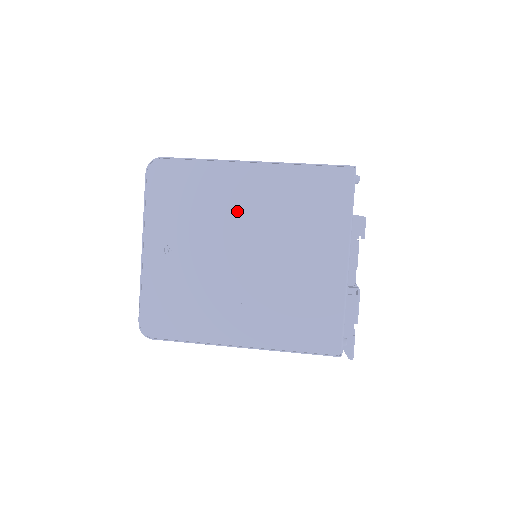
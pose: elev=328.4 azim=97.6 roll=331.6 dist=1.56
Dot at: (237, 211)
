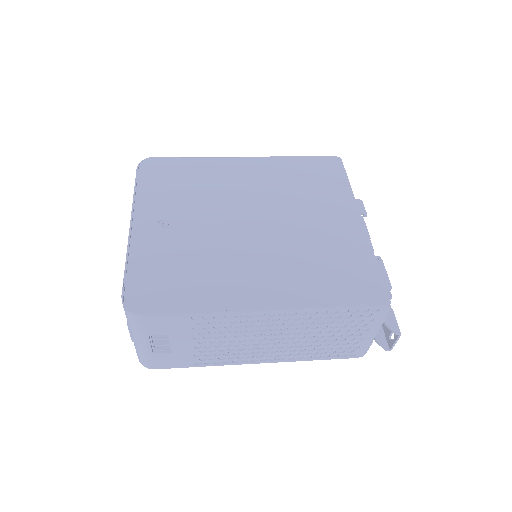
Dot at: (237, 189)
